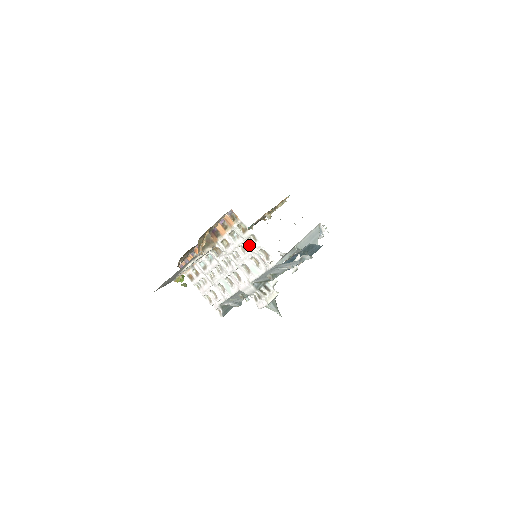
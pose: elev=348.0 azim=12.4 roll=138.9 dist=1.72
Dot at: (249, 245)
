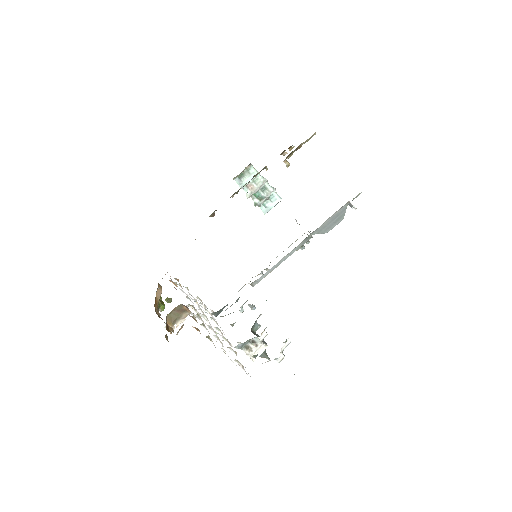
Dot at: occluded
